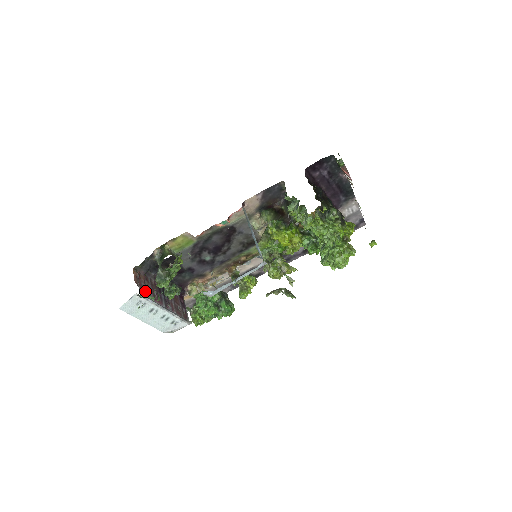
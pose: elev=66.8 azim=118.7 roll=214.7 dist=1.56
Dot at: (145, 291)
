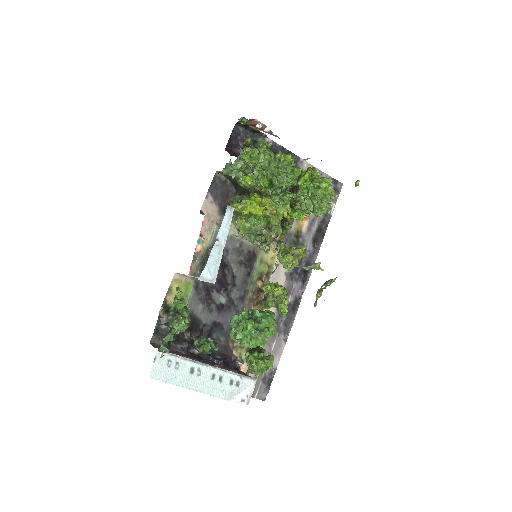
Dot at: (162, 340)
